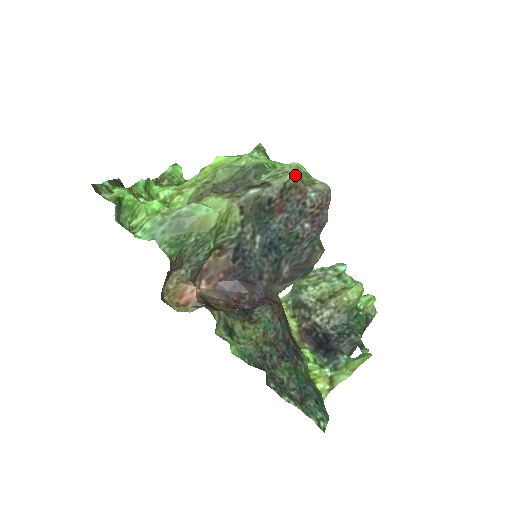
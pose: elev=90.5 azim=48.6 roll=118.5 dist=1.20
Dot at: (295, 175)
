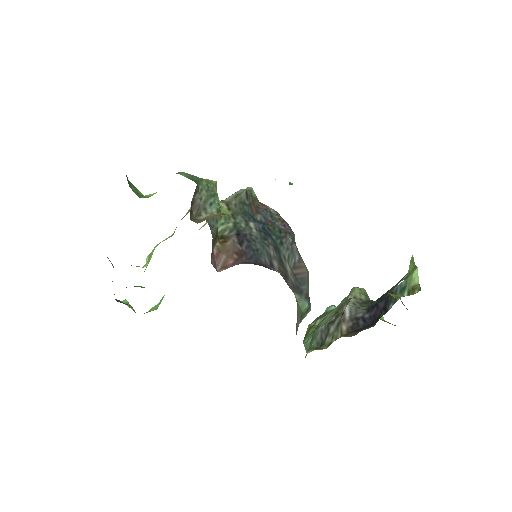
Dot at: occluded
